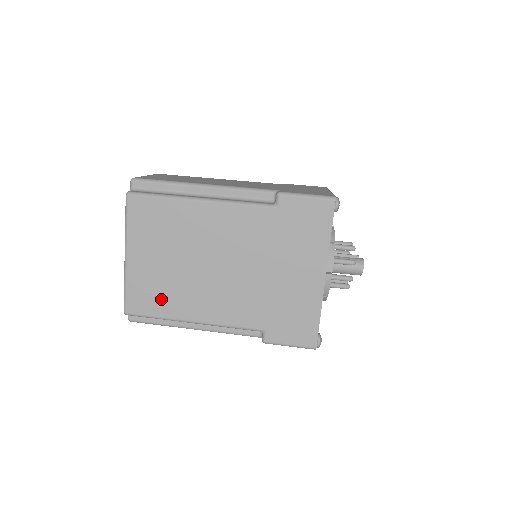
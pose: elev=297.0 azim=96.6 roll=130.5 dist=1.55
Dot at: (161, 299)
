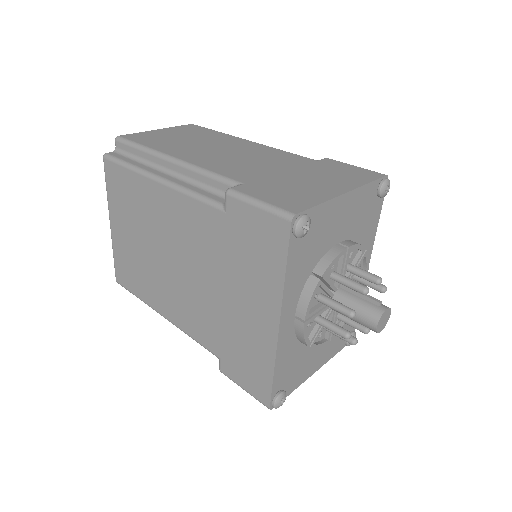
Dot at: (137, 279)
